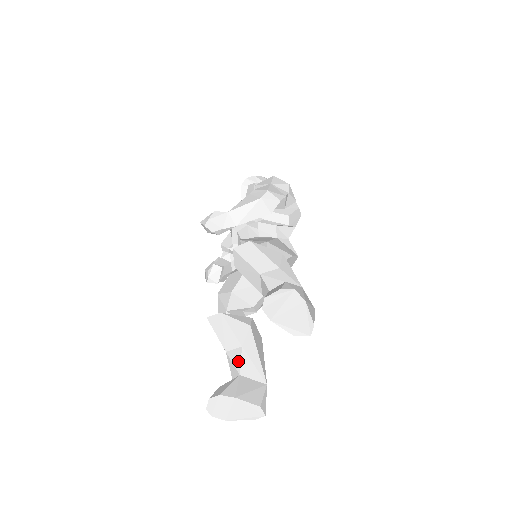
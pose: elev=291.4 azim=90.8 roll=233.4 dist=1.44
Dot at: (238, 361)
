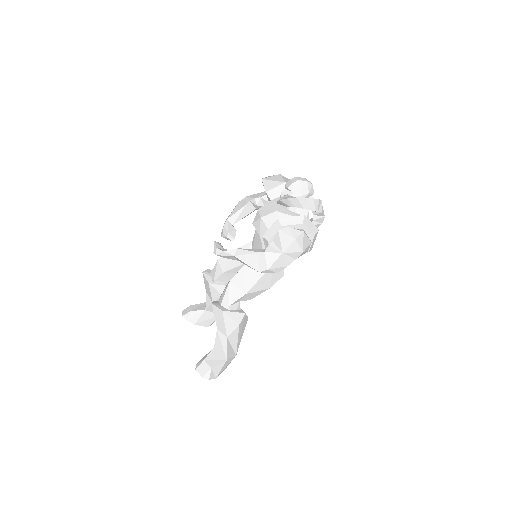
Dot at: (208, 305)
